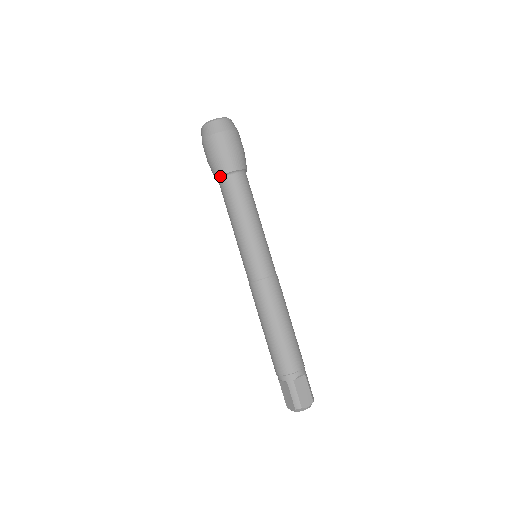
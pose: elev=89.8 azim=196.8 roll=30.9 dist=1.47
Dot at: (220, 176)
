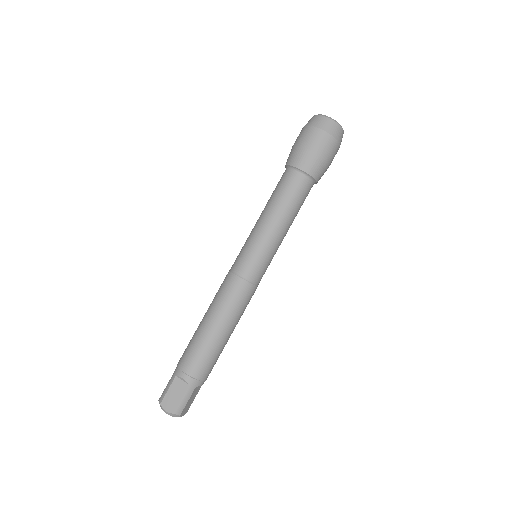
Dot at: (303, 170)
